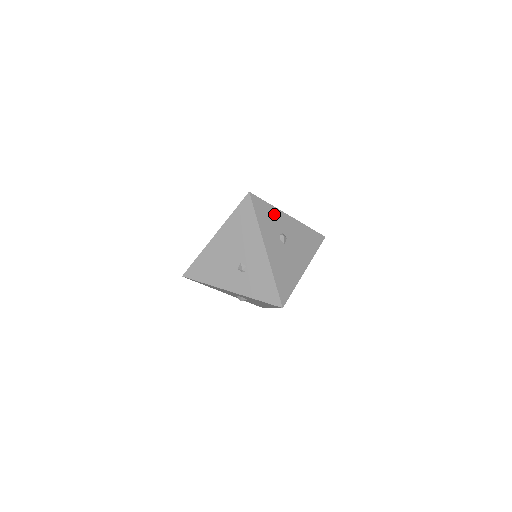
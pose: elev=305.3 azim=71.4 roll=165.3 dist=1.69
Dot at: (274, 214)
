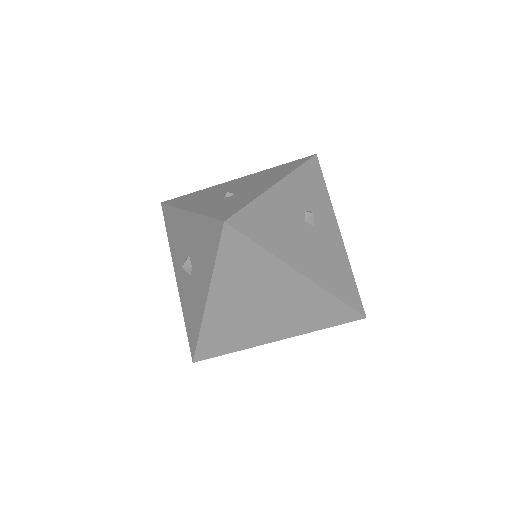
Dot at: (323, 199)
